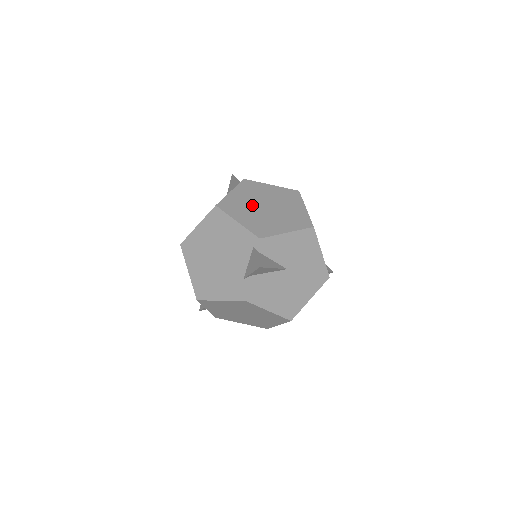
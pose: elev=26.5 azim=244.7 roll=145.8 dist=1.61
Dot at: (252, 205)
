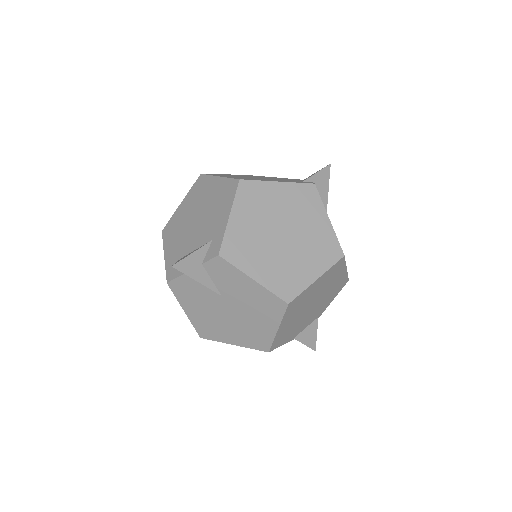
Dot at: occluded
